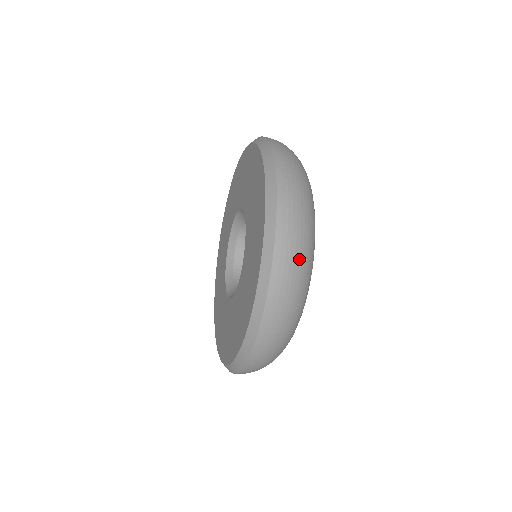
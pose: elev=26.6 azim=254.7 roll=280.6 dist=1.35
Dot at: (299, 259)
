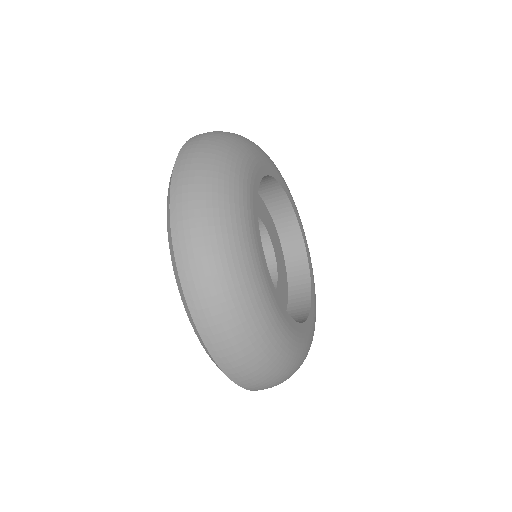
Dot at: (252, 363)
